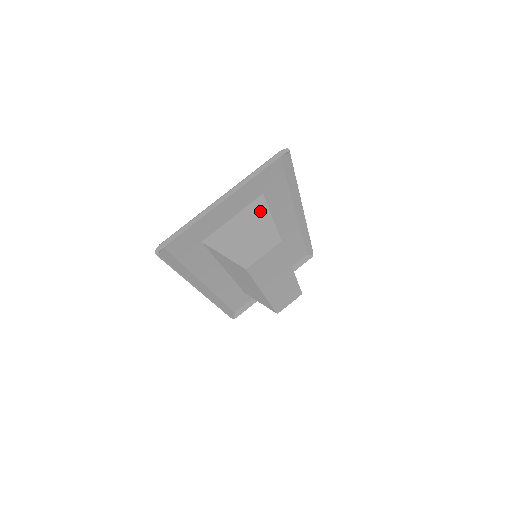
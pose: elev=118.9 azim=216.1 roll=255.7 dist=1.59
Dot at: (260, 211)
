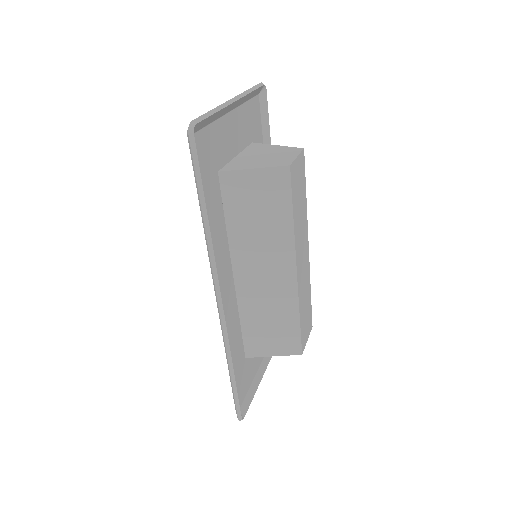
Dot at: (261, 147)
